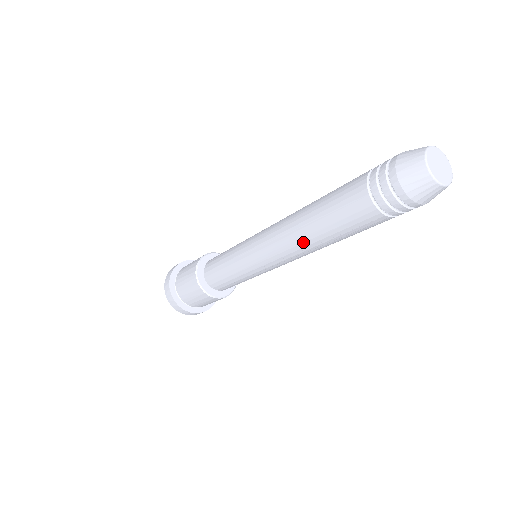
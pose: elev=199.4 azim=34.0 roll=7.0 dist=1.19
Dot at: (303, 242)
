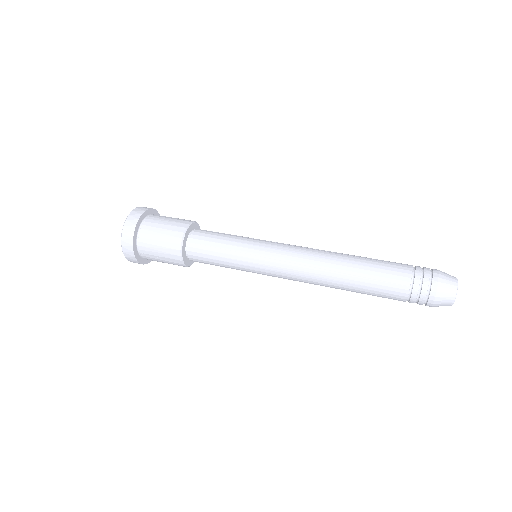
Dot at: occluded
